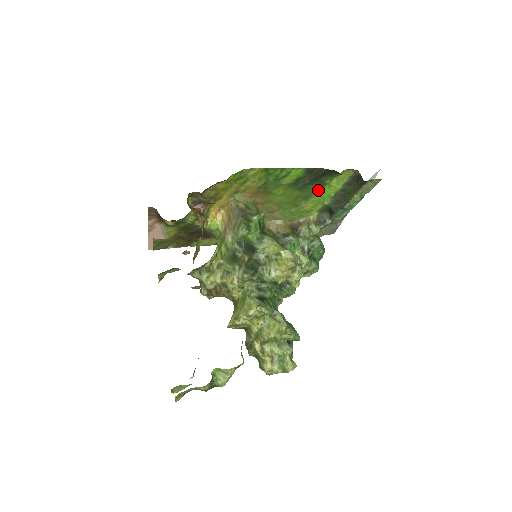
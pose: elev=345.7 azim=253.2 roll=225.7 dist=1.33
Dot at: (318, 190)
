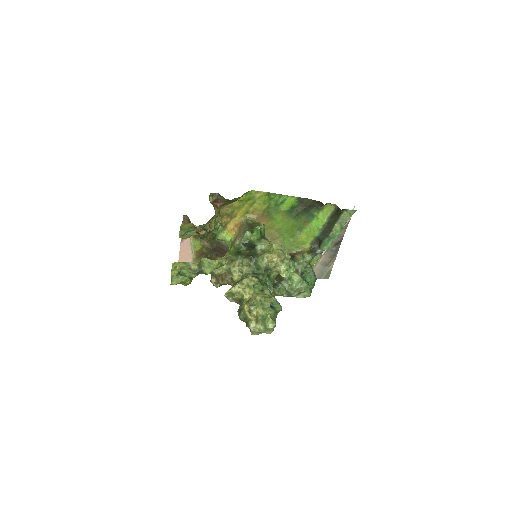
Dot at: (309, 221)
